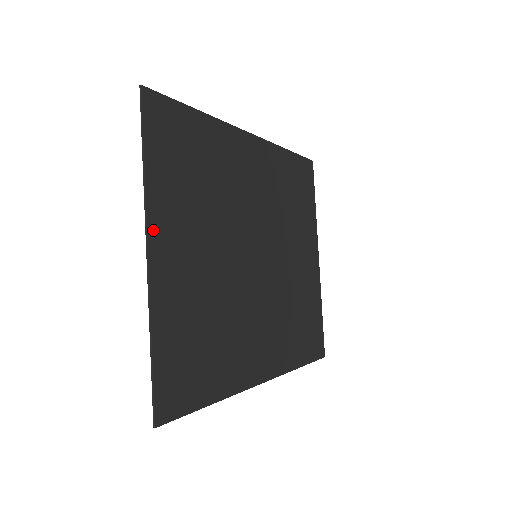
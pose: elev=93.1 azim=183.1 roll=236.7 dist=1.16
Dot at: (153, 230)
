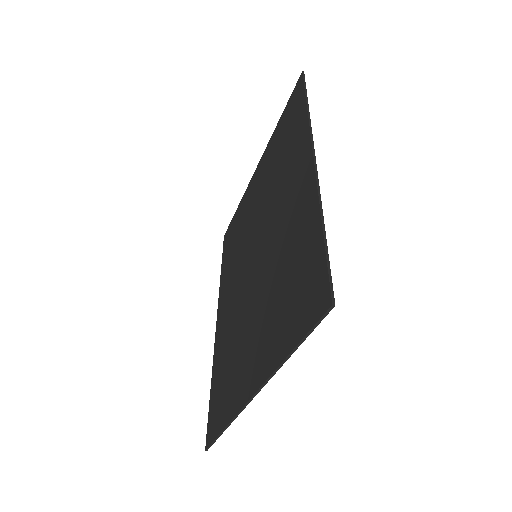
Dot at: (263, 380)
